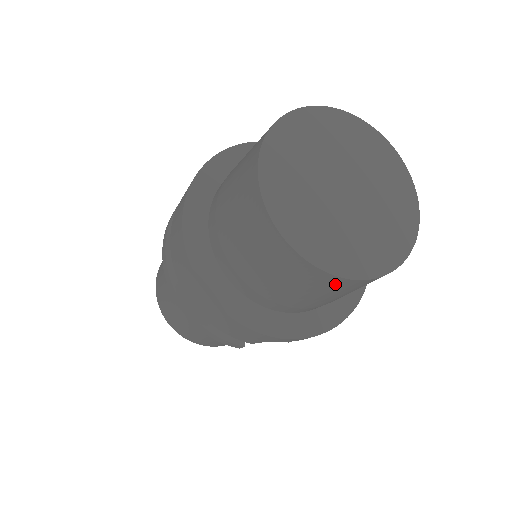
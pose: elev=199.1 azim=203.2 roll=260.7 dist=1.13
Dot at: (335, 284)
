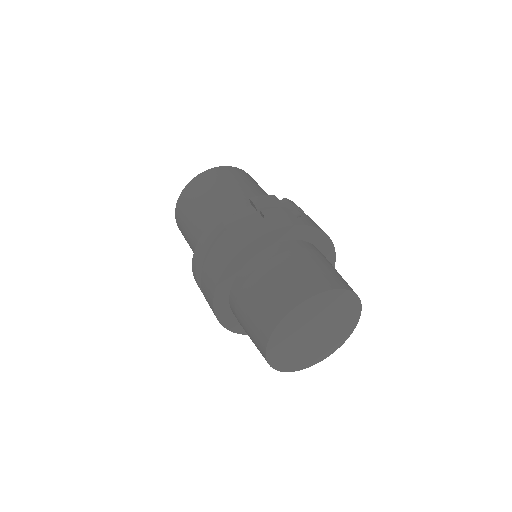
Dot at: occluded
